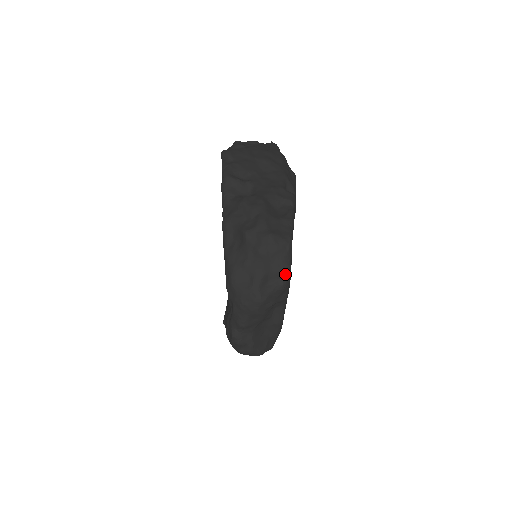
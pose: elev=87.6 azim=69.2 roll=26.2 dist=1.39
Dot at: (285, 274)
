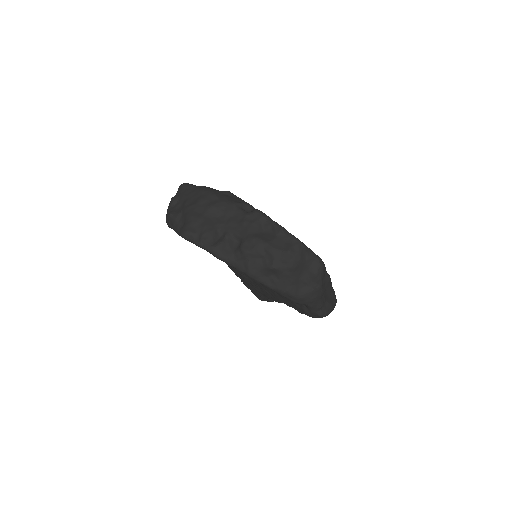
Dot at: (317, 260)
